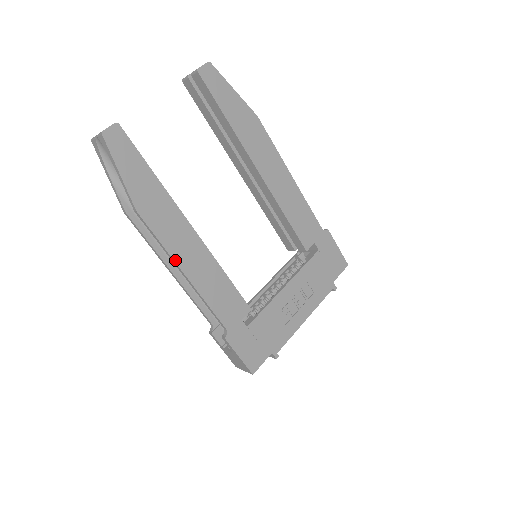
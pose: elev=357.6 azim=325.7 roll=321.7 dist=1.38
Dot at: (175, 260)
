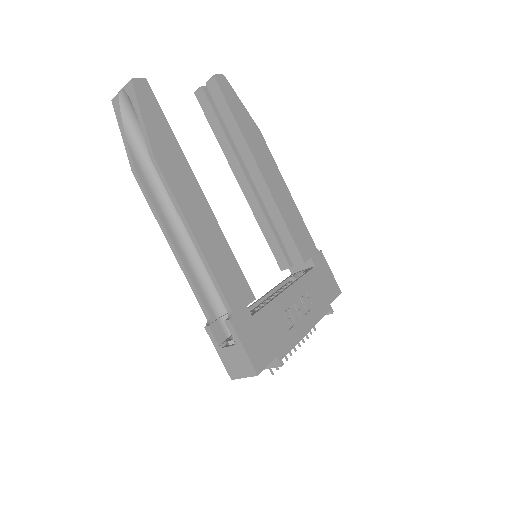
Dot at: (185, 216)
